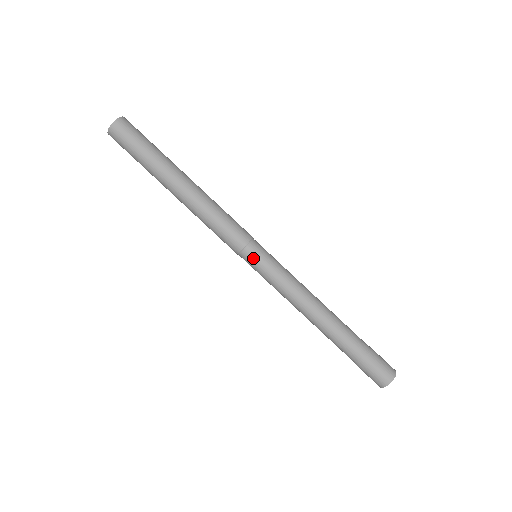
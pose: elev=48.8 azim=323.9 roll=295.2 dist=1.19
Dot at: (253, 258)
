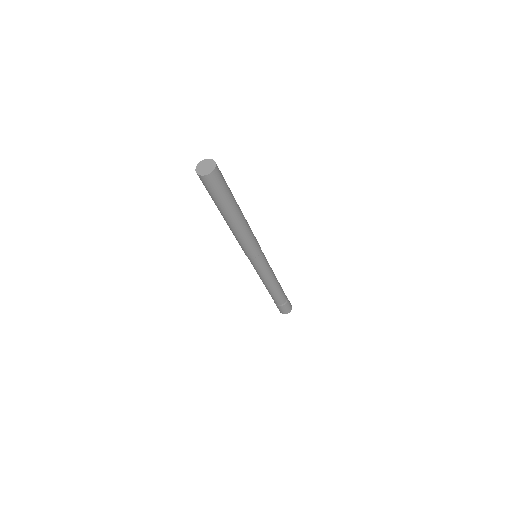
Dot at: (259, 261)
